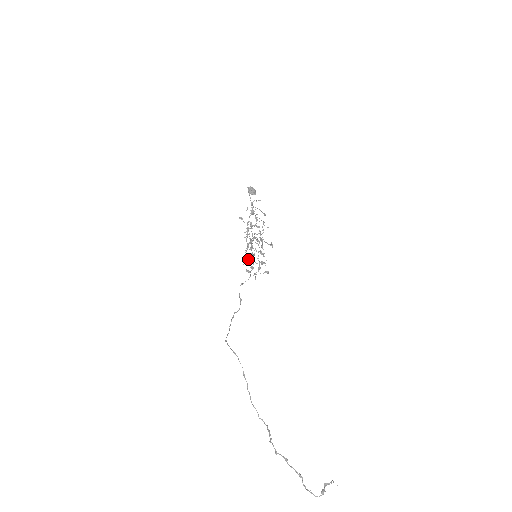
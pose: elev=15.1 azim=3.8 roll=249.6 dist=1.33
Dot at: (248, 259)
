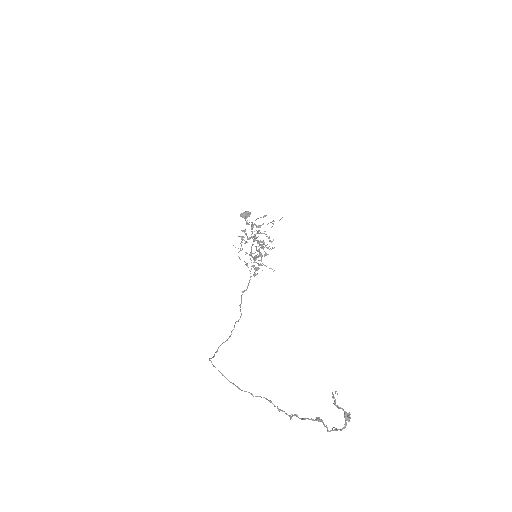
Dot at: (252, 266)
